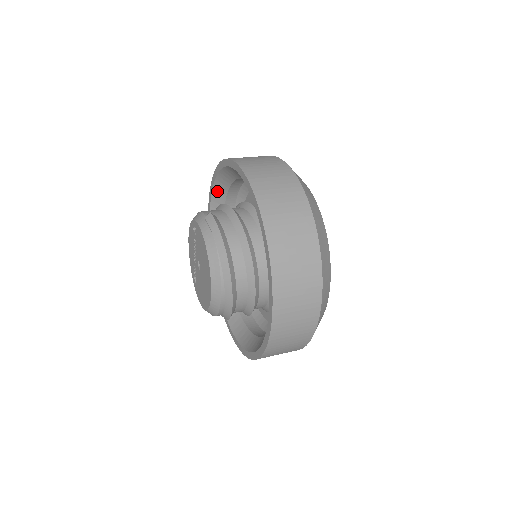
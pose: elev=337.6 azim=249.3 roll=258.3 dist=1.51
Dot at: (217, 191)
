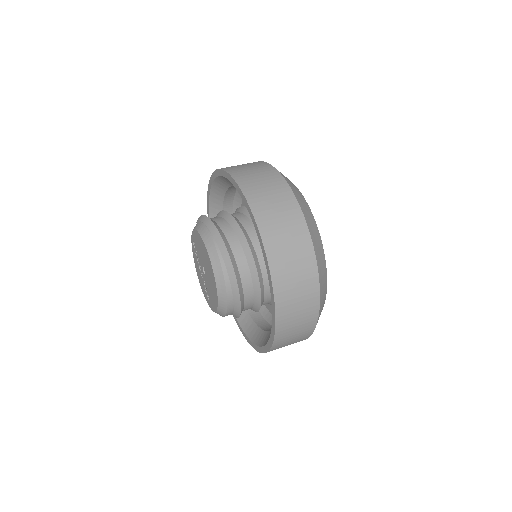
Dot at: occluded
